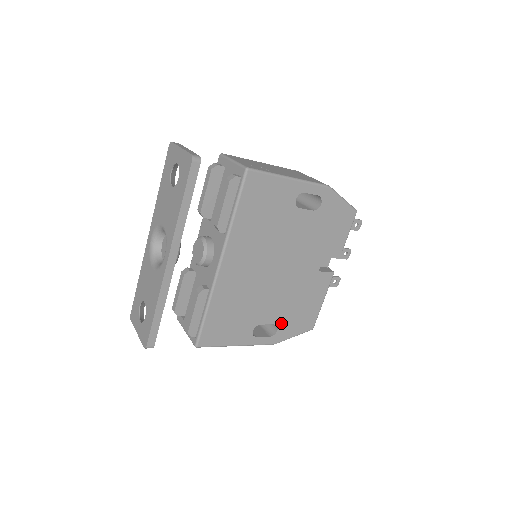
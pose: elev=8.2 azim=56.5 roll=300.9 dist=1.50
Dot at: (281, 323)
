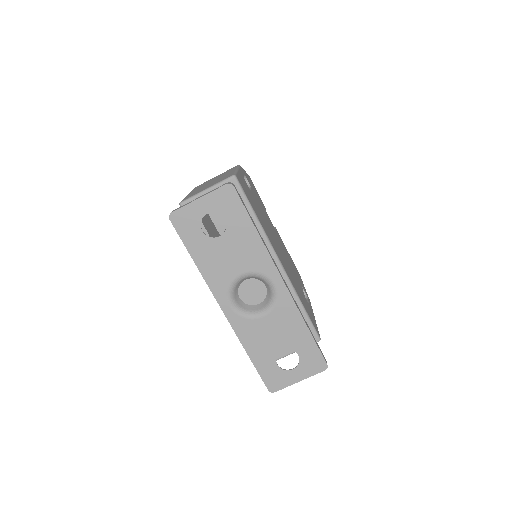
Dot at: (301, 284)
